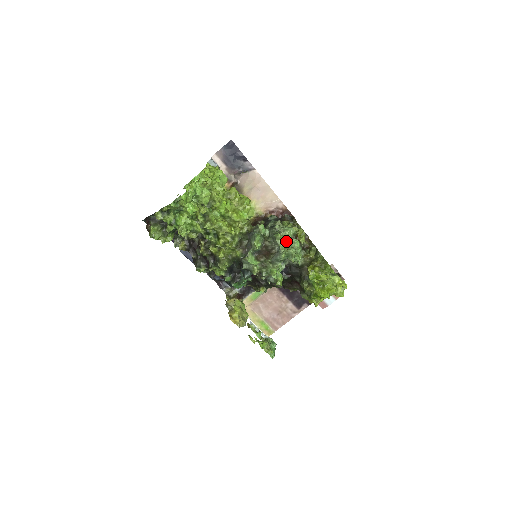
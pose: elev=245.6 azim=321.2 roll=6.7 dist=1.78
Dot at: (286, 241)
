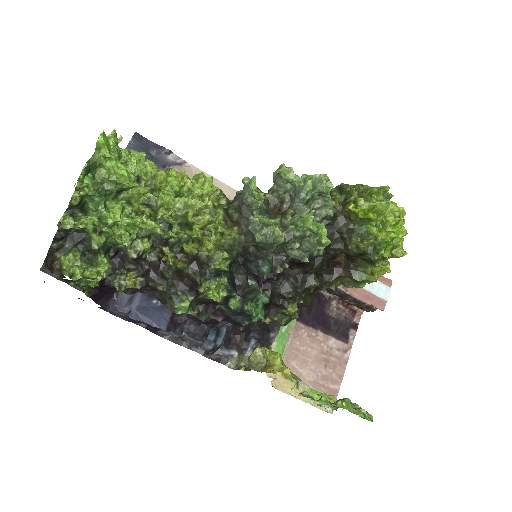
Dot at: occluded
